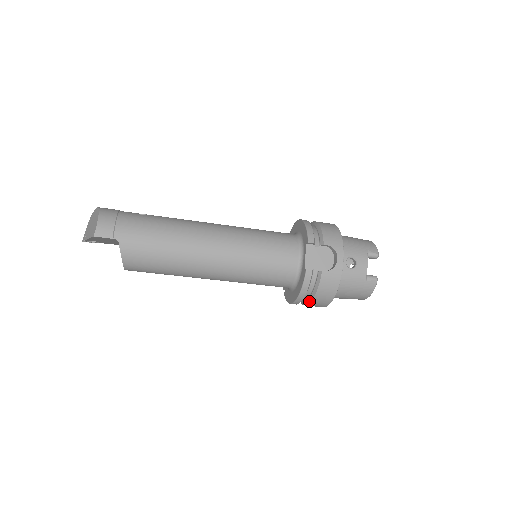
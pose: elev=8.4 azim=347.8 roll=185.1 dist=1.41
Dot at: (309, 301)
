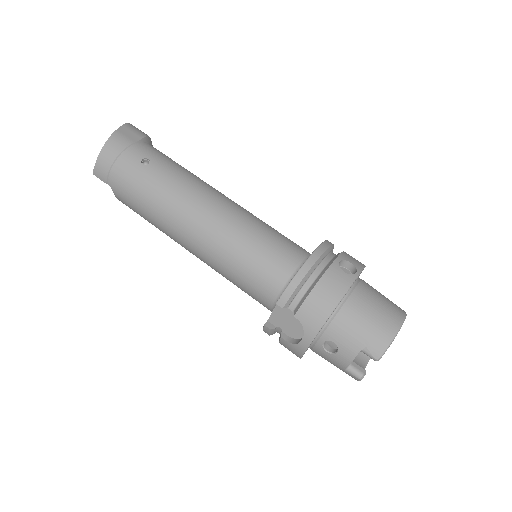
Dot at: occluded
